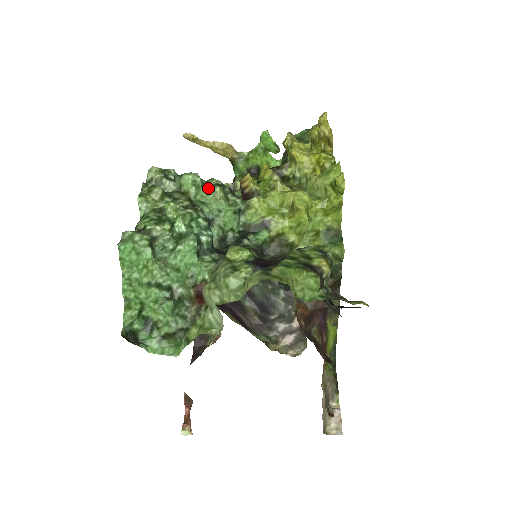
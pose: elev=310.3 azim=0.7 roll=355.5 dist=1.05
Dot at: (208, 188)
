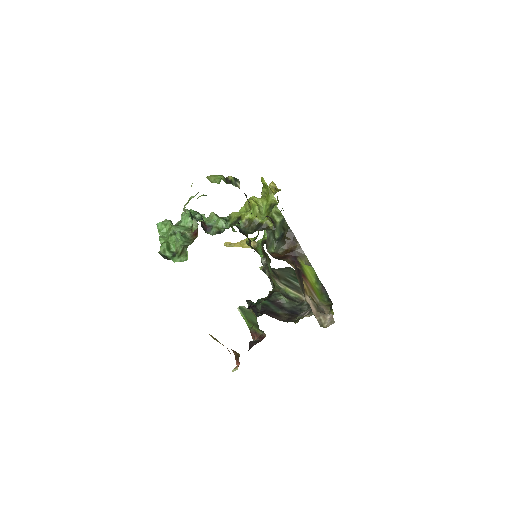
Dot at: occluded
